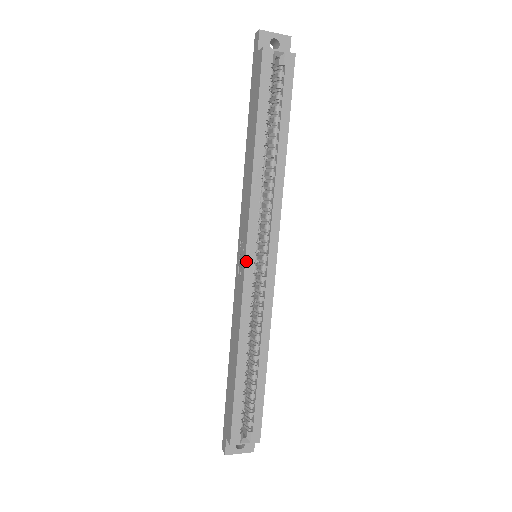
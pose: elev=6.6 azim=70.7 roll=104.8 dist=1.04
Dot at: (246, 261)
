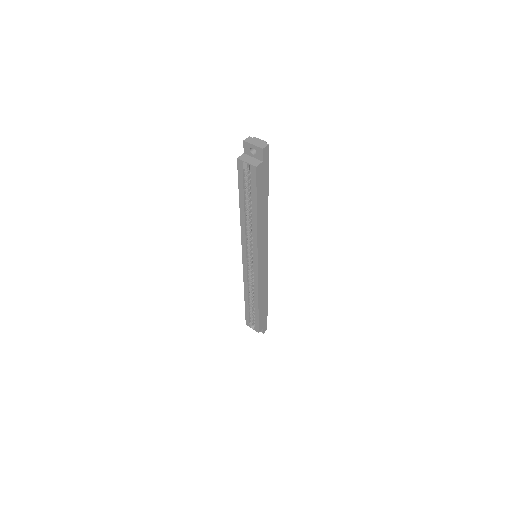
Dot at: (243, 259)
